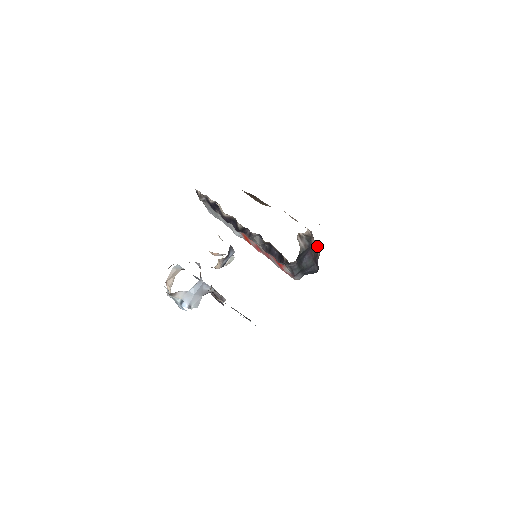
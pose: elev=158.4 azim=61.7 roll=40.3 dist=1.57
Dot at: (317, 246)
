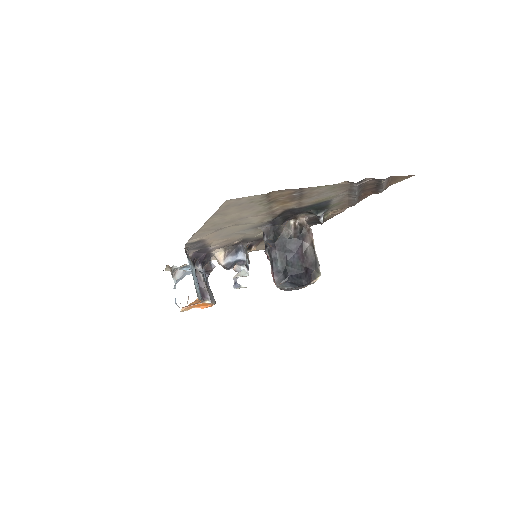
Dot at: (317, 257)
